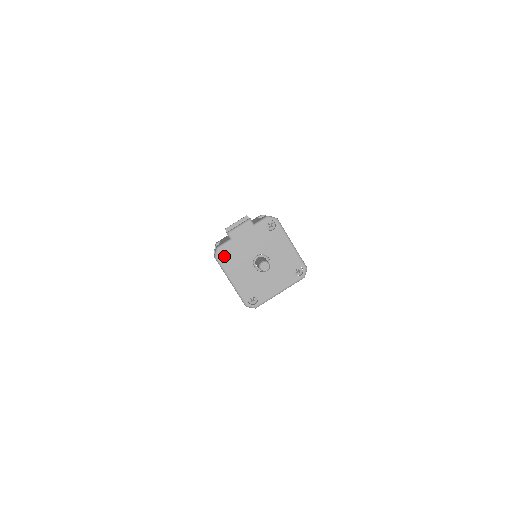
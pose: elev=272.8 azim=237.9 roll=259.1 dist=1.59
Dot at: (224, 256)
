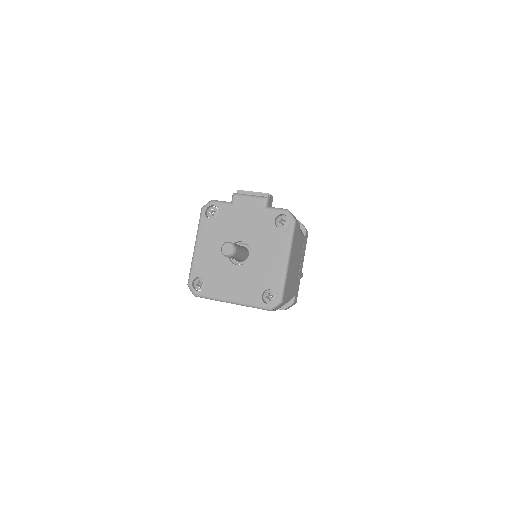
Dot at: (211, 214)
